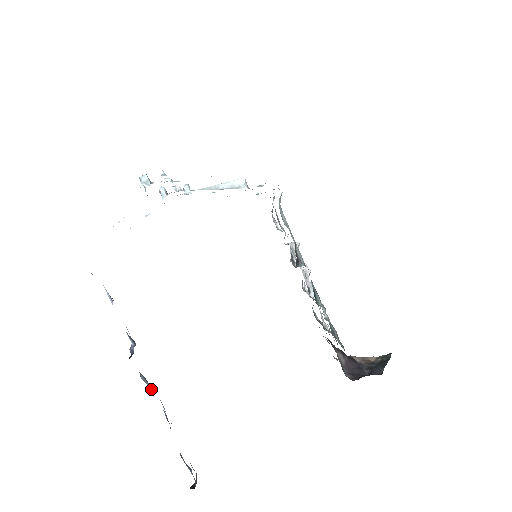
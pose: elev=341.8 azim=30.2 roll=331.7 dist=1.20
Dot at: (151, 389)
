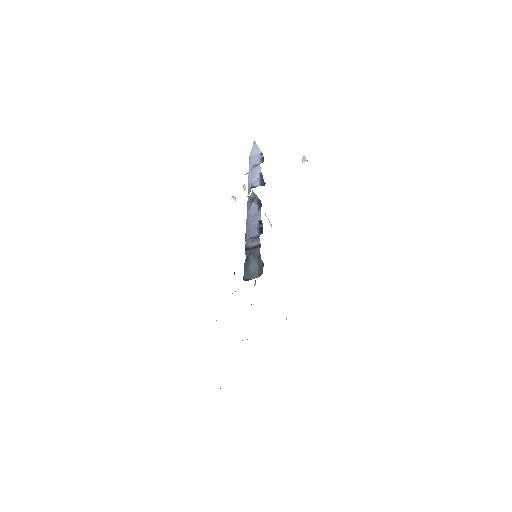
Dot at: (258, 209)
